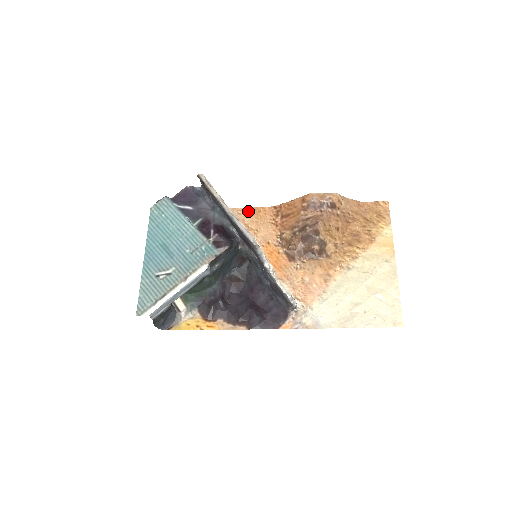
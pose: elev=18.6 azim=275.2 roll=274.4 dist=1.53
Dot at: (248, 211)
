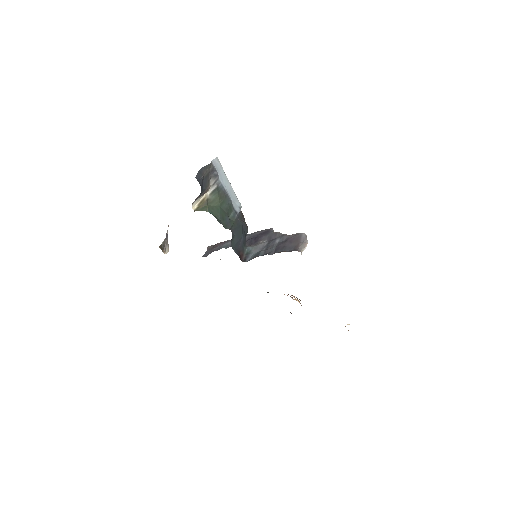
Dot at: occluded
